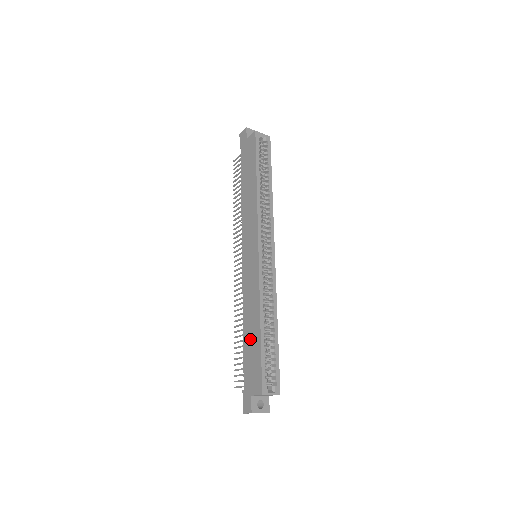
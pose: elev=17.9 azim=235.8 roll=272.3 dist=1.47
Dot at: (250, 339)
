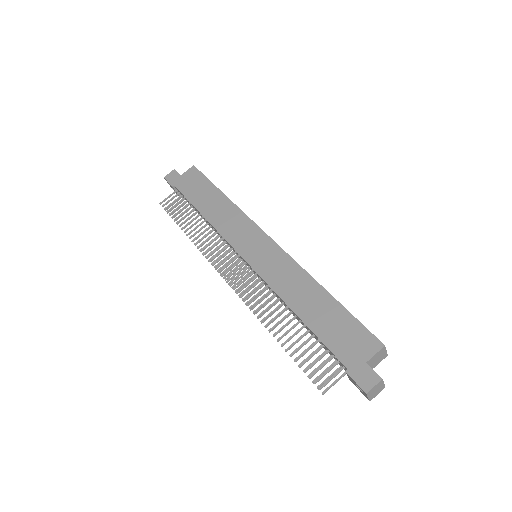
Dot at: (318, 313)
